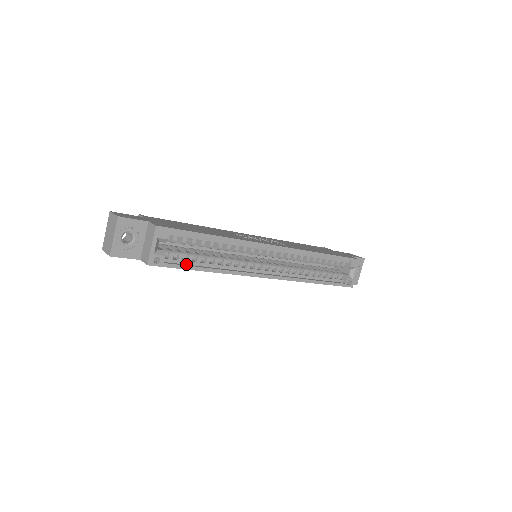
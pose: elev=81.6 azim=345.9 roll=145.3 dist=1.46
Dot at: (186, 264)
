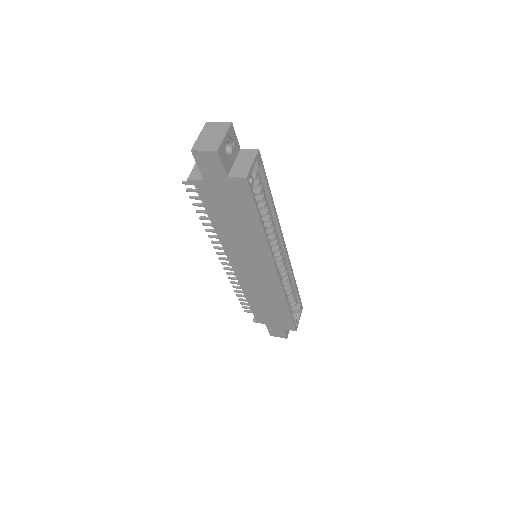
Dot at: occluded
